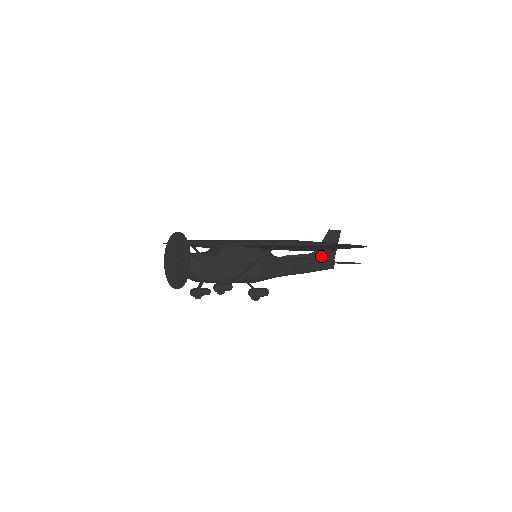
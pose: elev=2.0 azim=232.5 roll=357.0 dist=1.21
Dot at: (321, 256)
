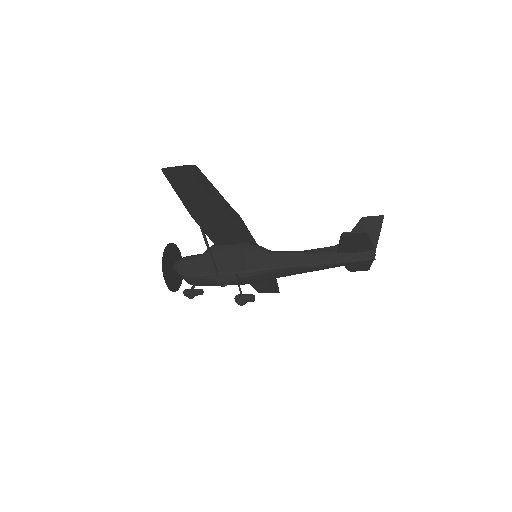
Dot at: occluded
